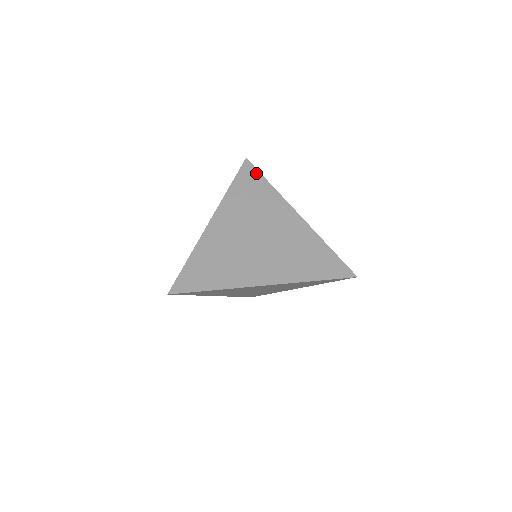
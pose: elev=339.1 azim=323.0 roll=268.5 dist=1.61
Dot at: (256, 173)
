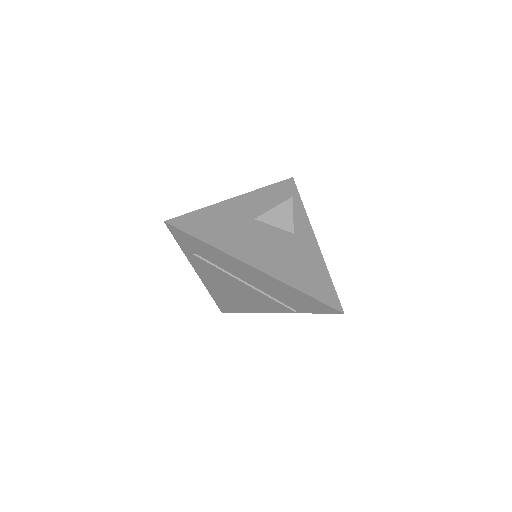
Dot at: (187, 236)
